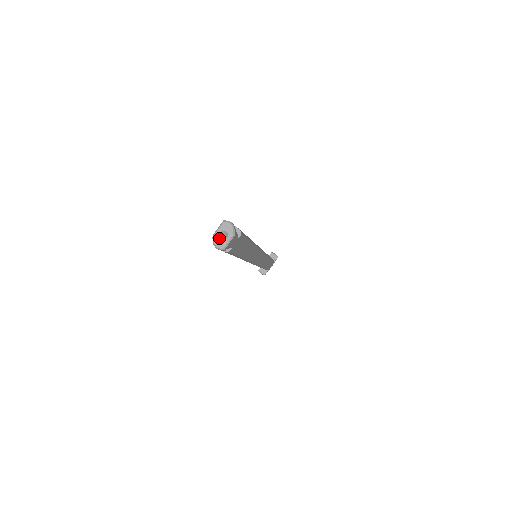
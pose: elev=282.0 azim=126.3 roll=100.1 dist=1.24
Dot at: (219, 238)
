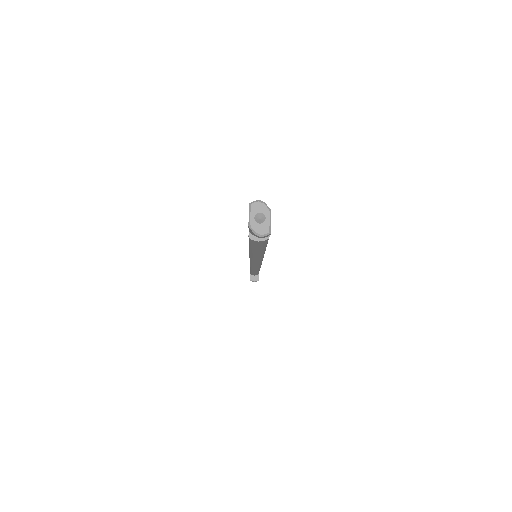
Dot at: (257, 224)
